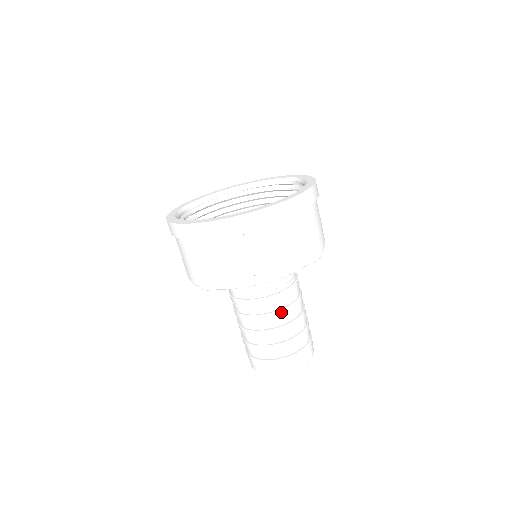
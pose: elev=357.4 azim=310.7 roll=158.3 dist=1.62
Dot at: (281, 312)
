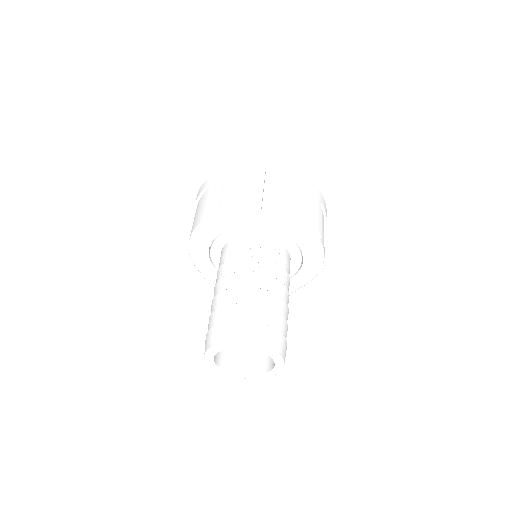
Dot at: (237, 275)
